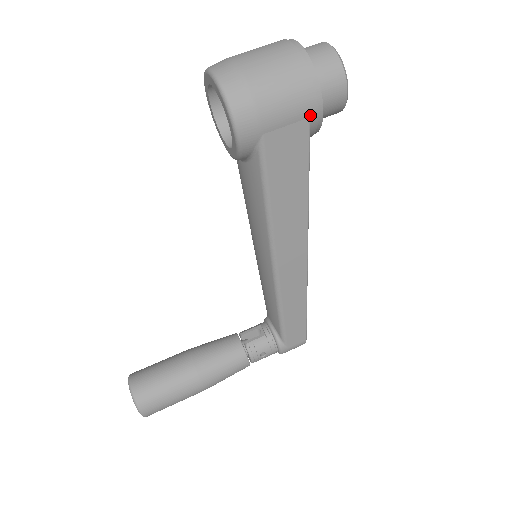
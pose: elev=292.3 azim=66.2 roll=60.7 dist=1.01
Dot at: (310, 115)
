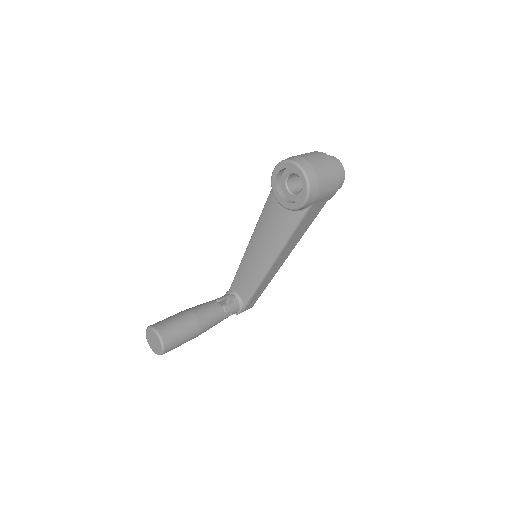
Dot at: (330, 197)
